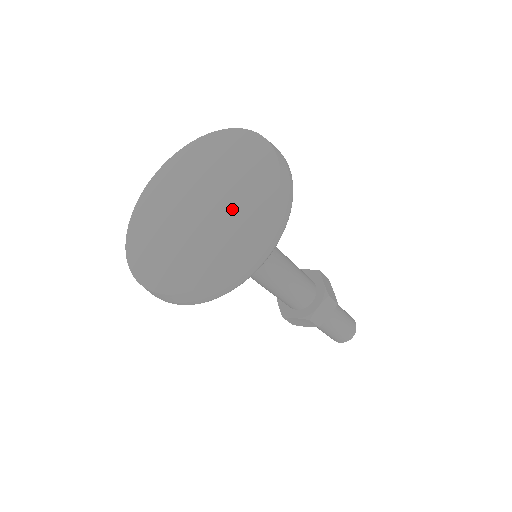
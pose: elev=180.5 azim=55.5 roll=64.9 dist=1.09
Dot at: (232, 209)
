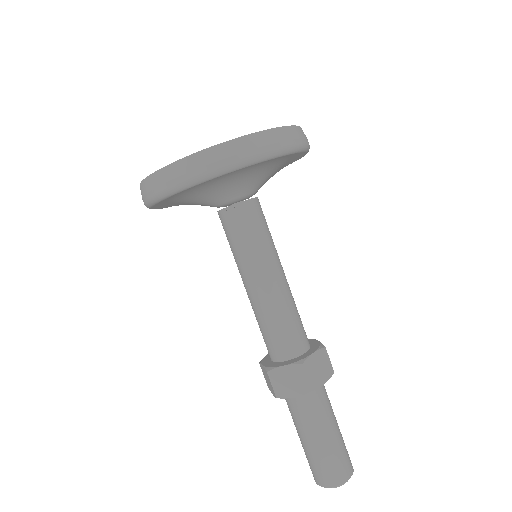
Dot at: occluded
